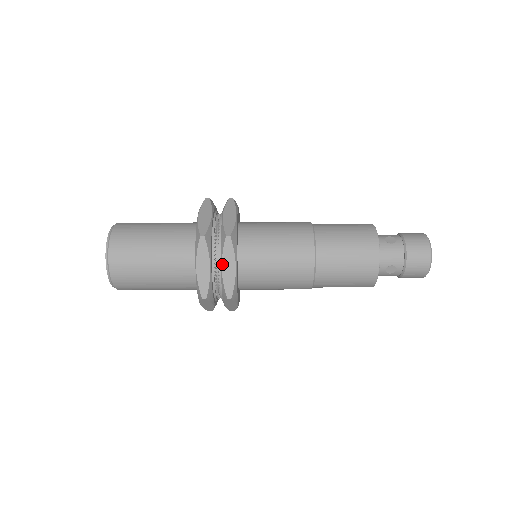
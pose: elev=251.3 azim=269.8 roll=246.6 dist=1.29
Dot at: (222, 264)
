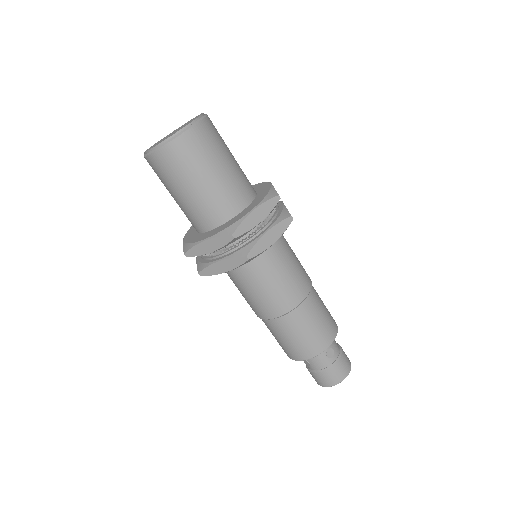
Dot at: (222, 260)
